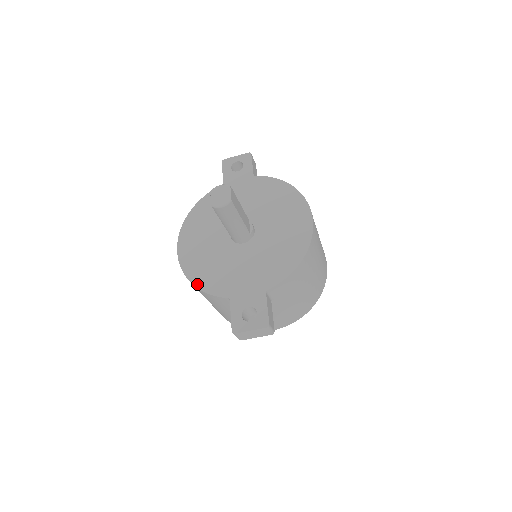
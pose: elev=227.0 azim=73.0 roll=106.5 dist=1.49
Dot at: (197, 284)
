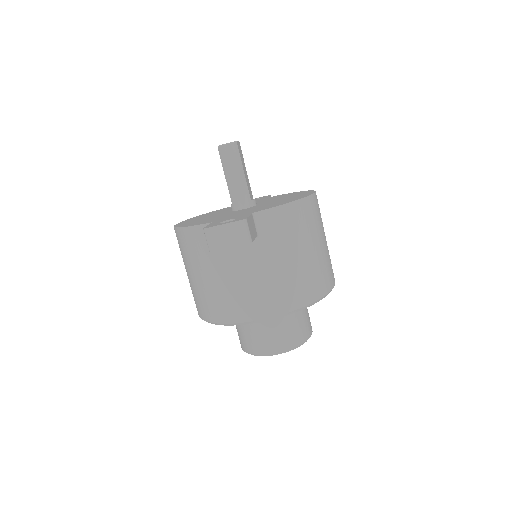
Dot at: (184, 226)
